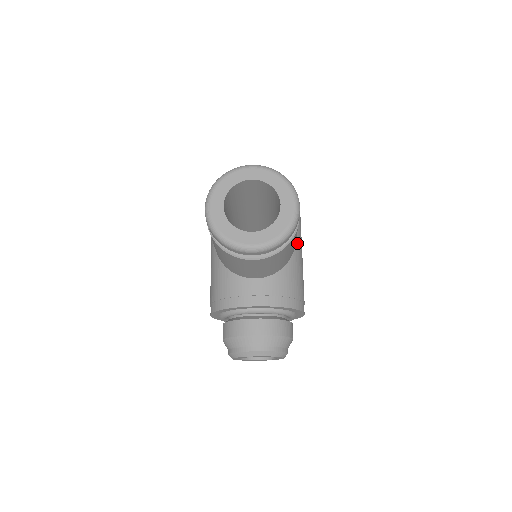
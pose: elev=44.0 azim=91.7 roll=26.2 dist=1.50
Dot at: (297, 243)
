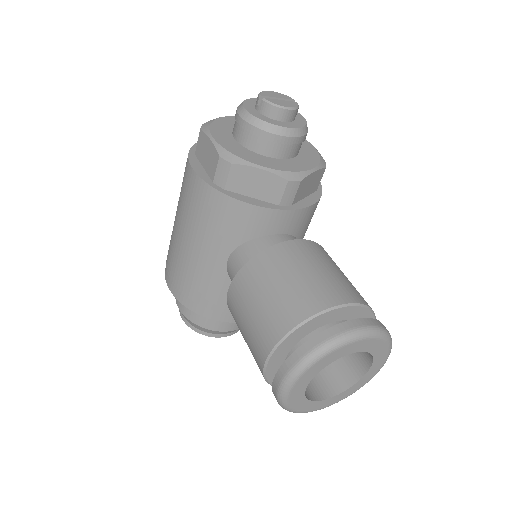
Dot at: occluded
